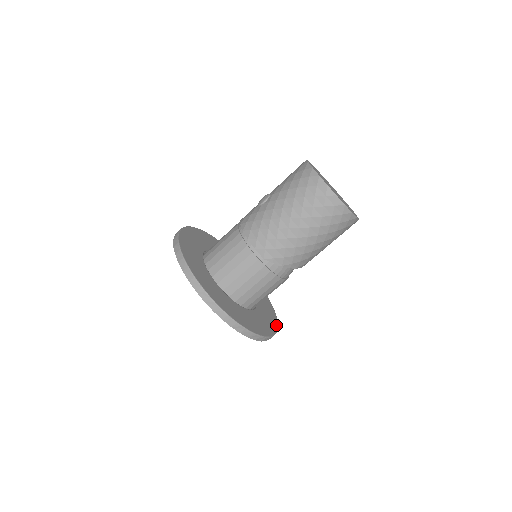
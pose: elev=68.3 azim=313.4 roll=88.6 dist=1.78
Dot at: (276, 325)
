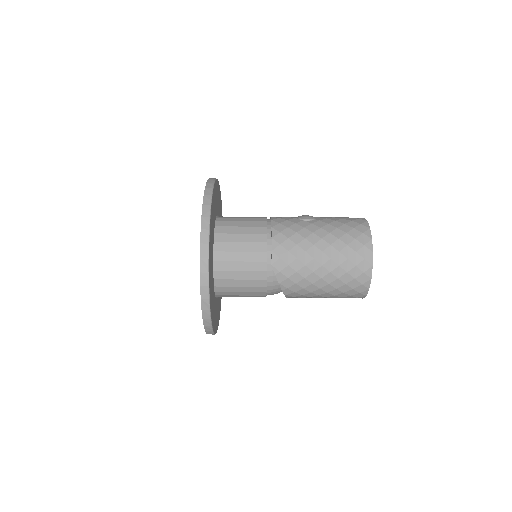
Dot at: occluded
